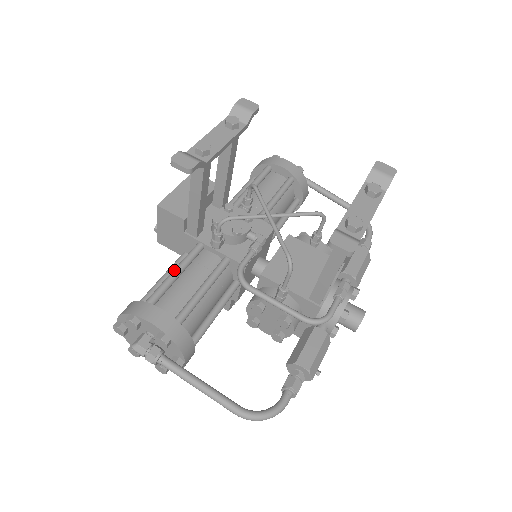
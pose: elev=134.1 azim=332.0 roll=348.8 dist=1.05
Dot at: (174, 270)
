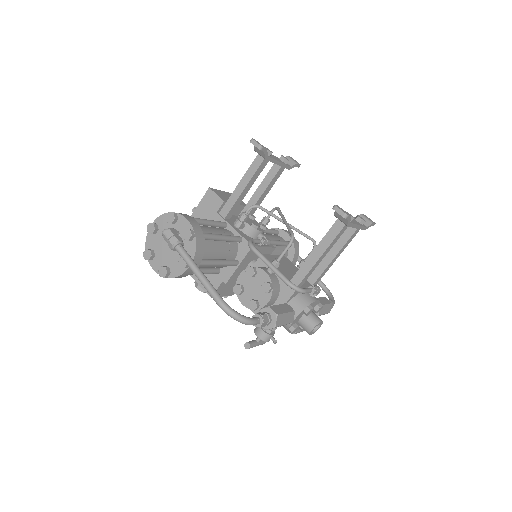
Dot at: (206, 219)
